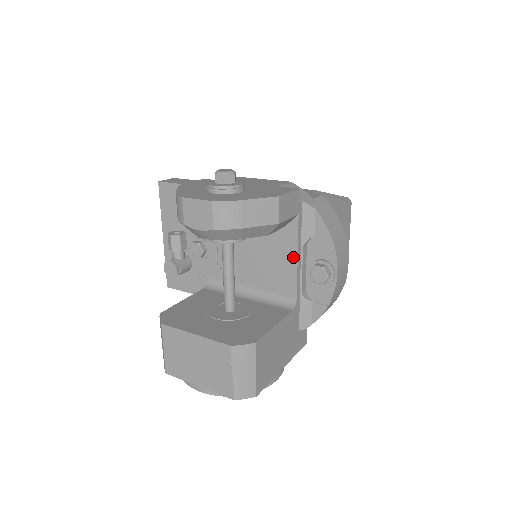
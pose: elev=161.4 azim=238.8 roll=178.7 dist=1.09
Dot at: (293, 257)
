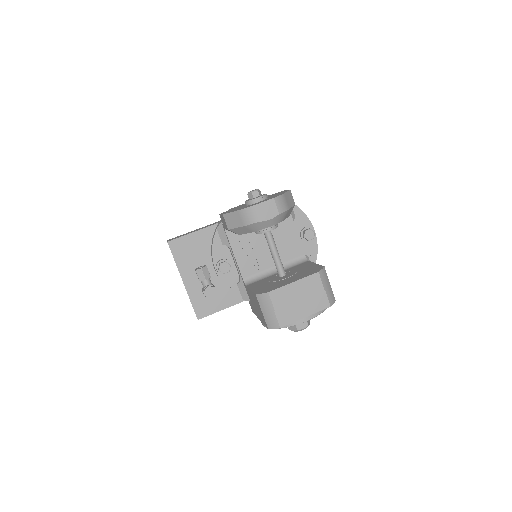
Dot at: (294, 231)
